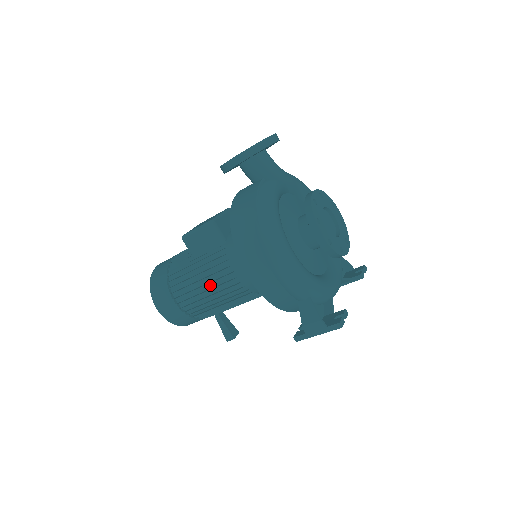
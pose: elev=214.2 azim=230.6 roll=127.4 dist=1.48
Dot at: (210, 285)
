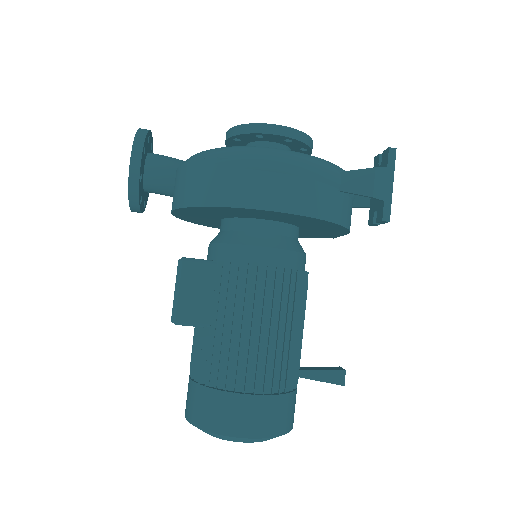
Dot at: (256, 315)
